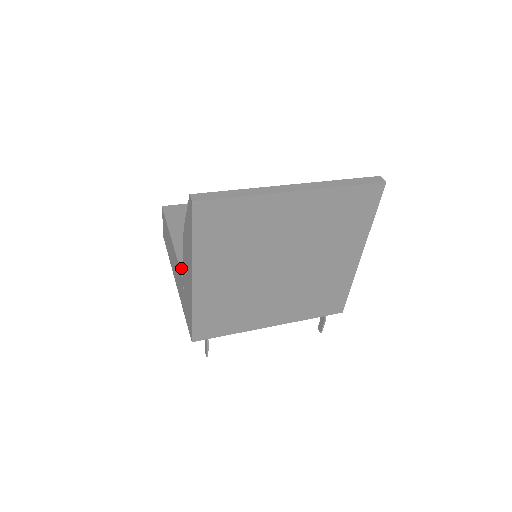
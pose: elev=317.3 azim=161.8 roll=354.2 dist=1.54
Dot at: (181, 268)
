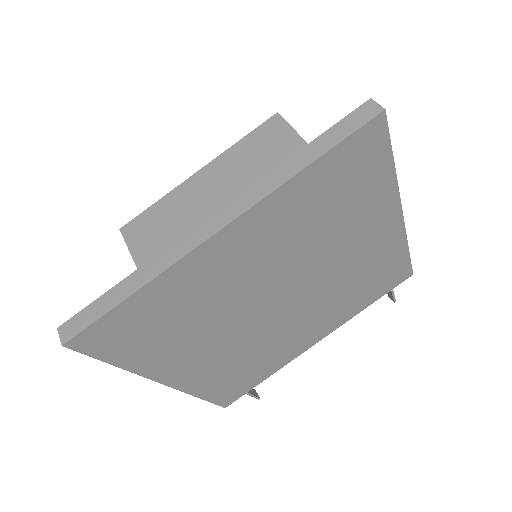
Dot at: occluded
